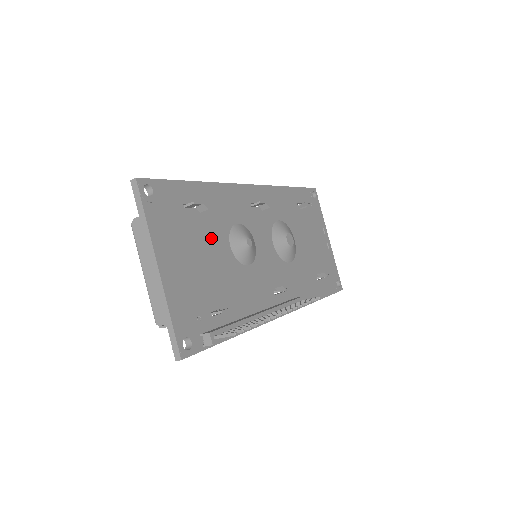
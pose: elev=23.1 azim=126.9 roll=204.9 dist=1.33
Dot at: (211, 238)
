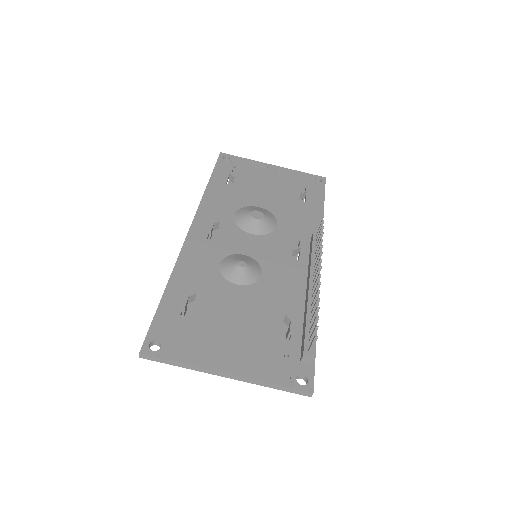
Dot at: (222, 302)
